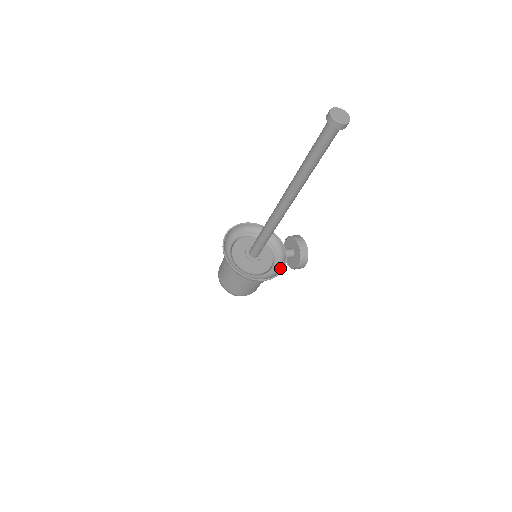
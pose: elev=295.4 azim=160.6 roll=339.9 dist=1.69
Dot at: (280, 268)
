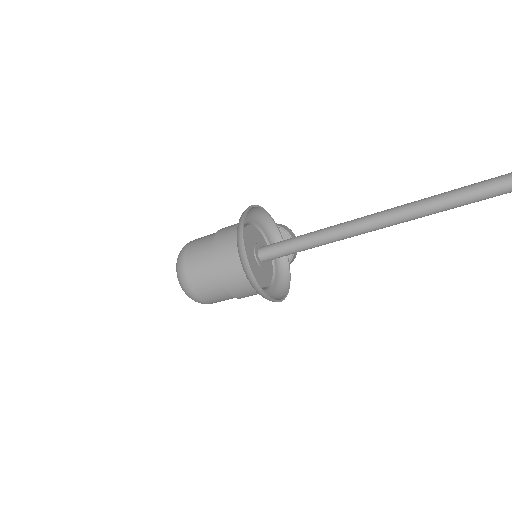
Dot at: (284, 278)
